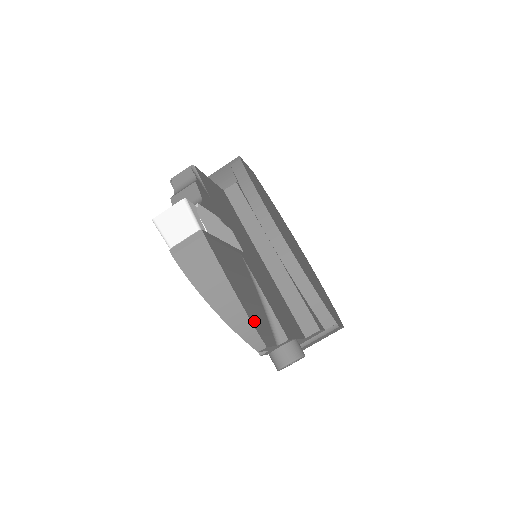
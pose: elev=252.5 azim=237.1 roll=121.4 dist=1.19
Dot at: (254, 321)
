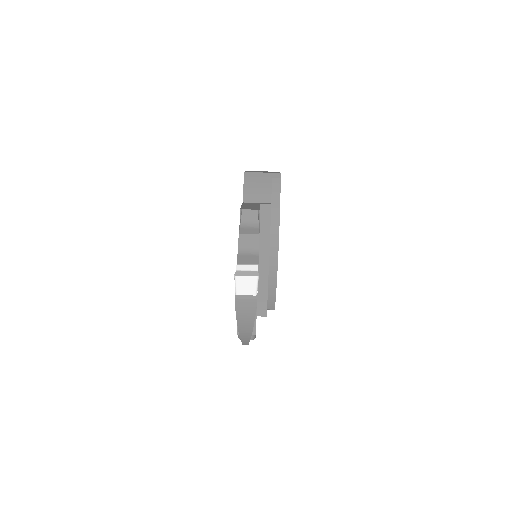
Dot at: occluded
